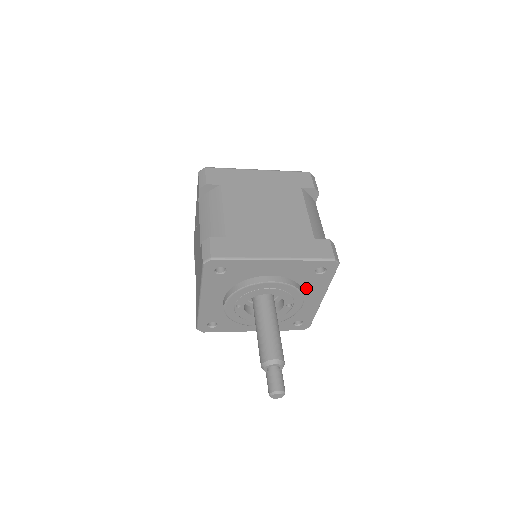
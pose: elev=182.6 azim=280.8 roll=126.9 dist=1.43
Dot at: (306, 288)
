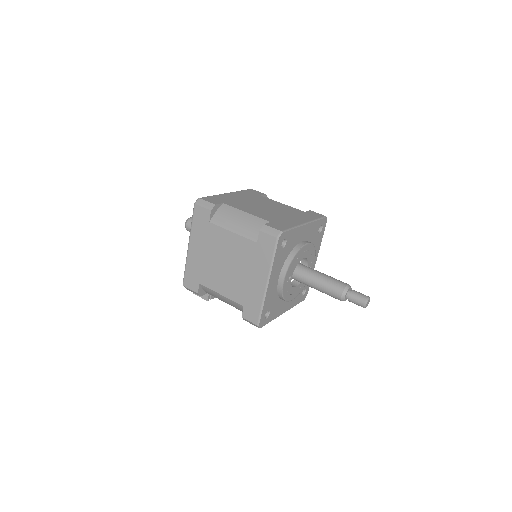
Dot at: occluded
